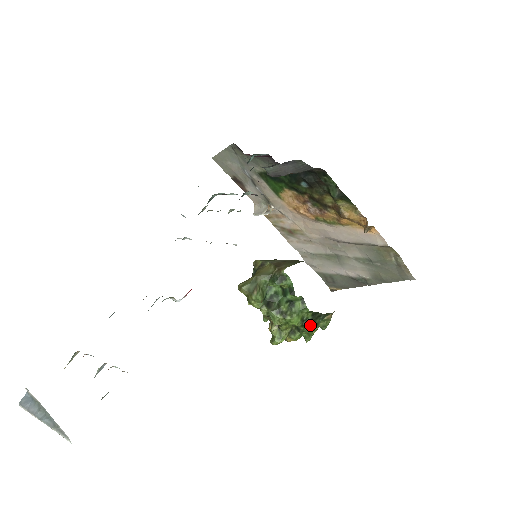
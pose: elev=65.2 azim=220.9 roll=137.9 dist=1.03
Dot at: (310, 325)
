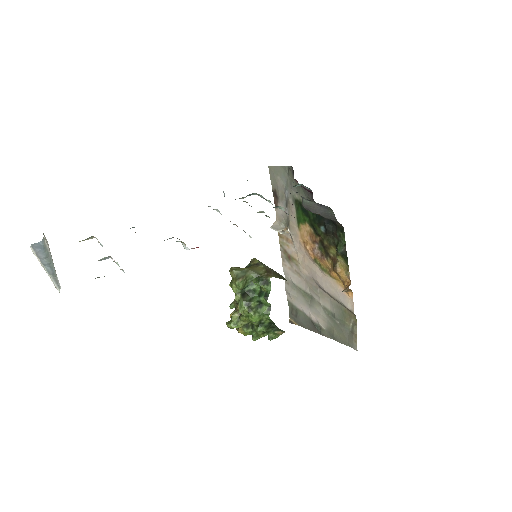
Dot at: (263, 329)
